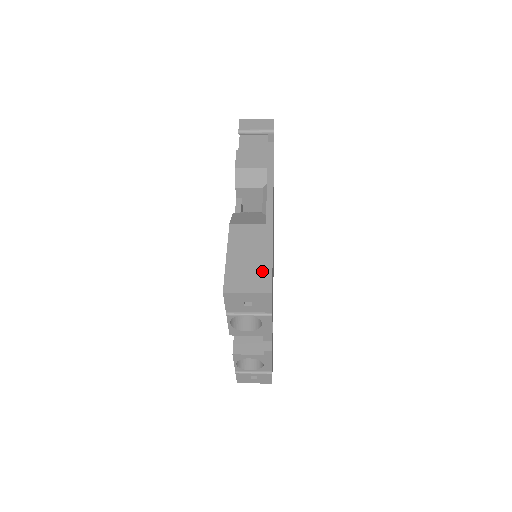
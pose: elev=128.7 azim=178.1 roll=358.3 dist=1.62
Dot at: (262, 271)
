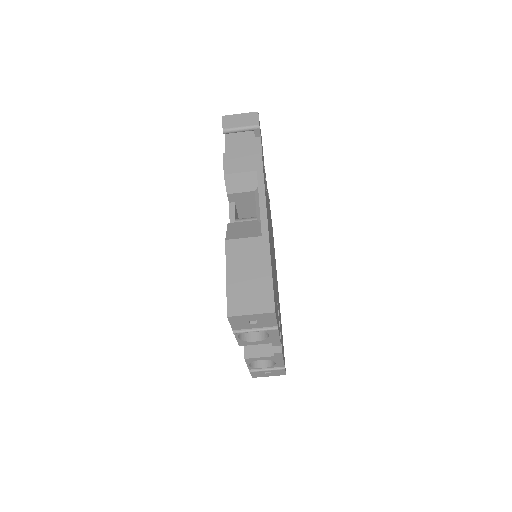
Dot at: (263, 289)
